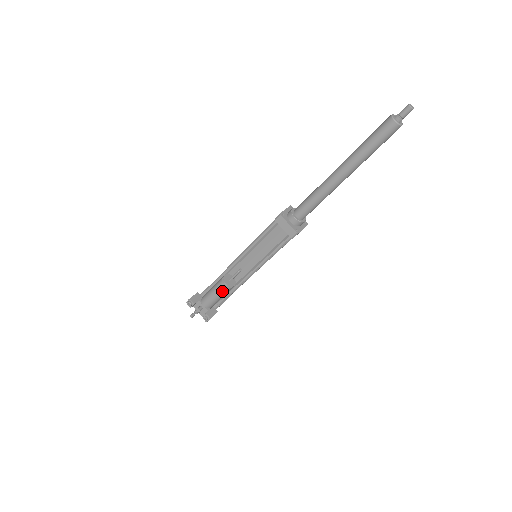
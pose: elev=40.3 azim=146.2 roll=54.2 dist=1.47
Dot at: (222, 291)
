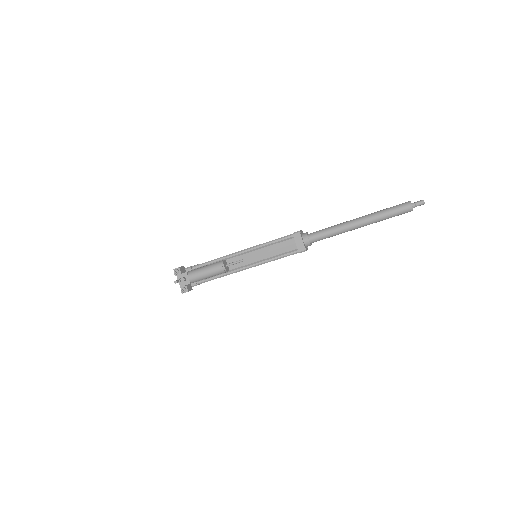
Dot at: (216, 271)
